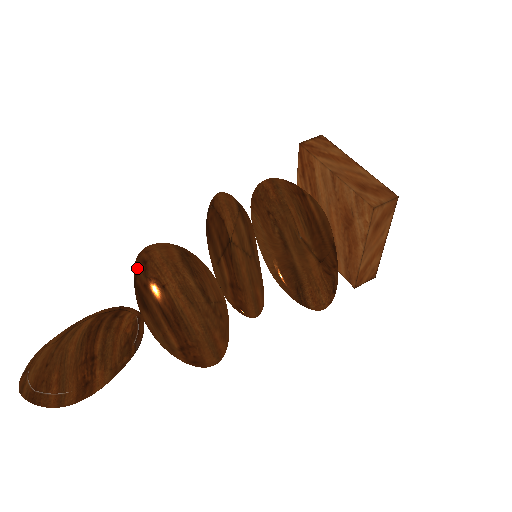
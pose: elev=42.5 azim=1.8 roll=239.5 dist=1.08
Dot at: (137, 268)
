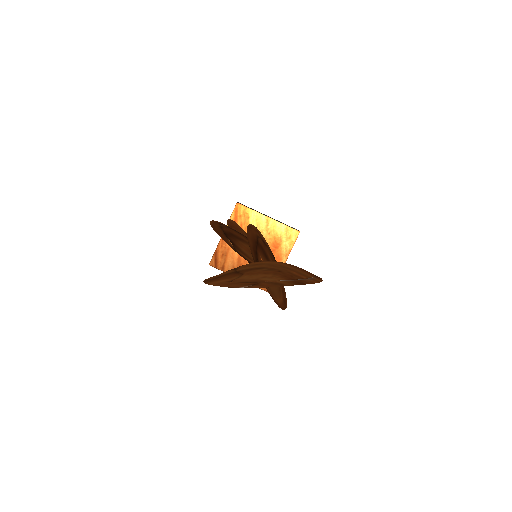
Dot at: (256, 234)
